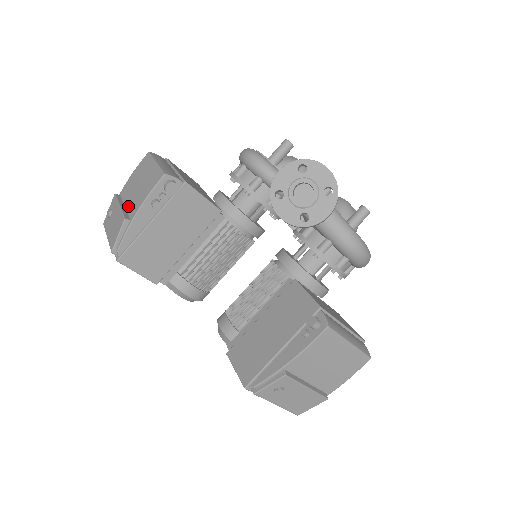
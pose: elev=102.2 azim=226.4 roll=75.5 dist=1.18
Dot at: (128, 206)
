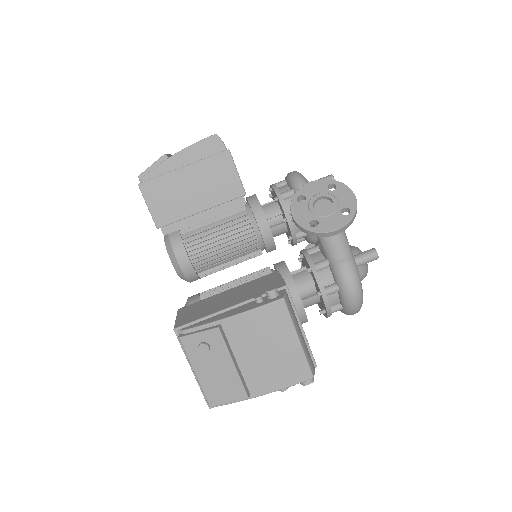
Dot at: occluded
